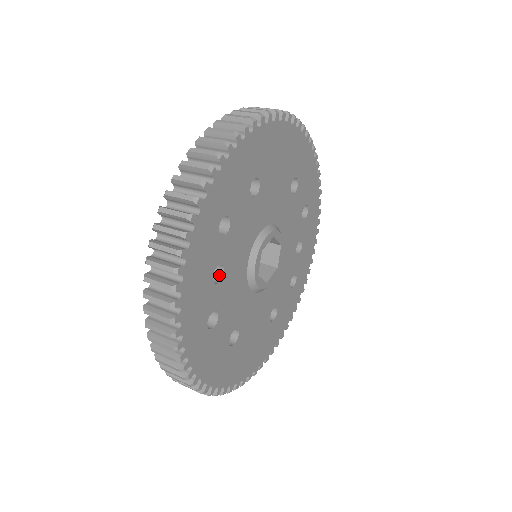
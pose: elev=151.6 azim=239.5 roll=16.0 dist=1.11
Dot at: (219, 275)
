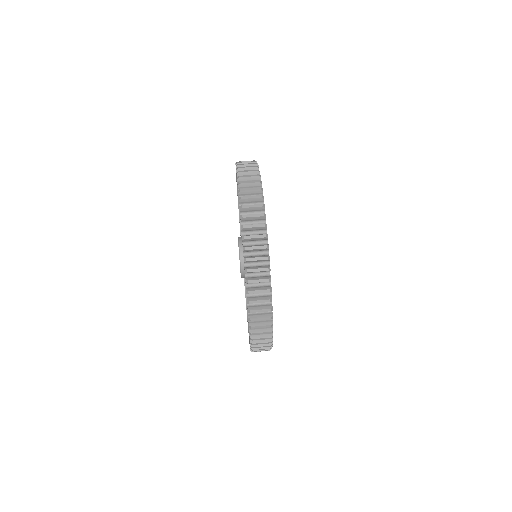
Dot at: occluded
